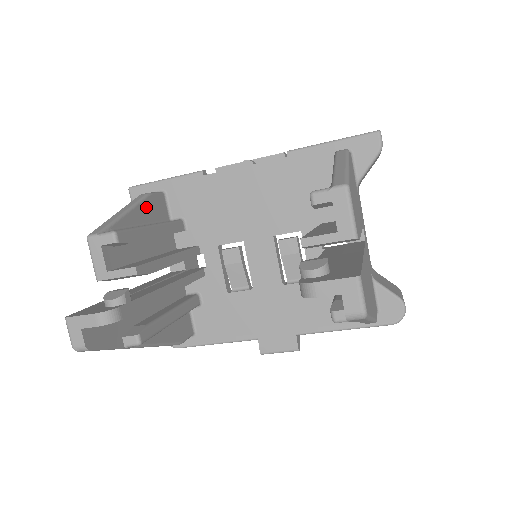
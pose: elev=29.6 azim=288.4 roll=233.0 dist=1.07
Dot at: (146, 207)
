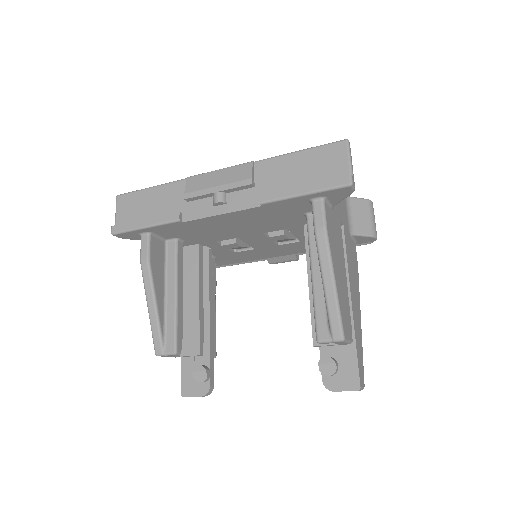
Dot at: (156, 275)
